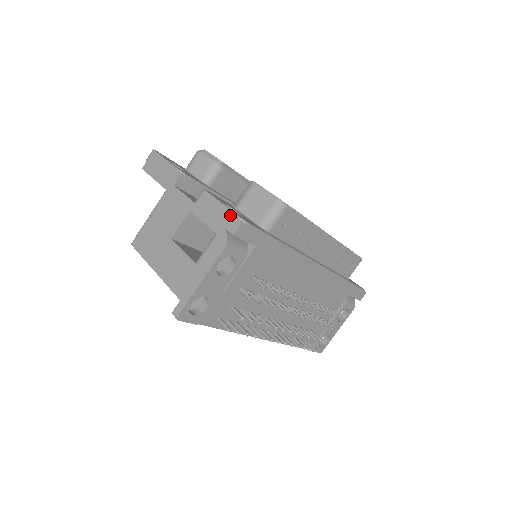
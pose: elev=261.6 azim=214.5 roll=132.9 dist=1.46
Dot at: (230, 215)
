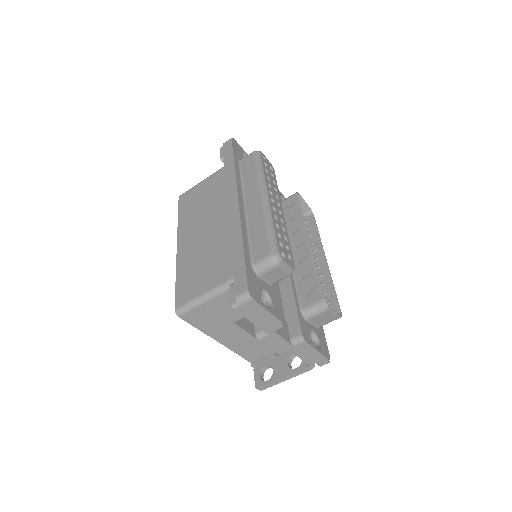
Dot at: (323, 359)
